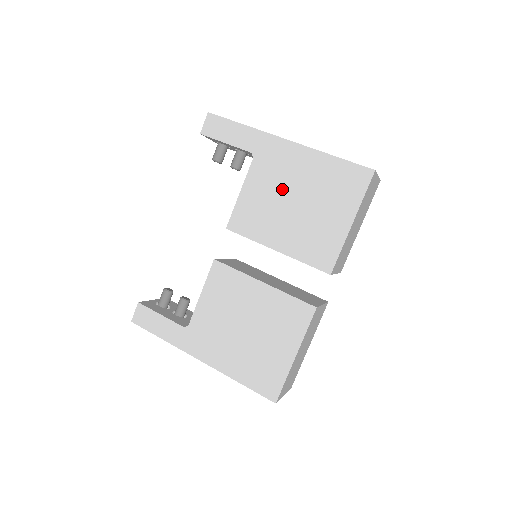
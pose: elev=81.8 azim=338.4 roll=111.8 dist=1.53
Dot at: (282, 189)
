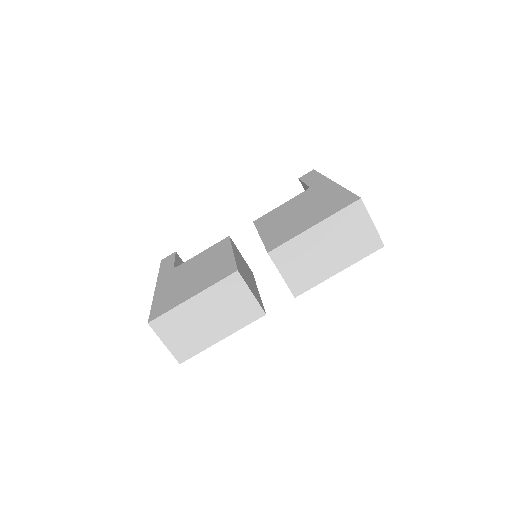
Dot at: (302, 205)
